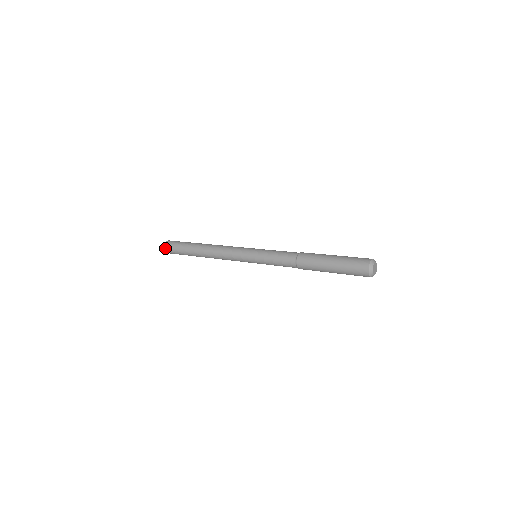
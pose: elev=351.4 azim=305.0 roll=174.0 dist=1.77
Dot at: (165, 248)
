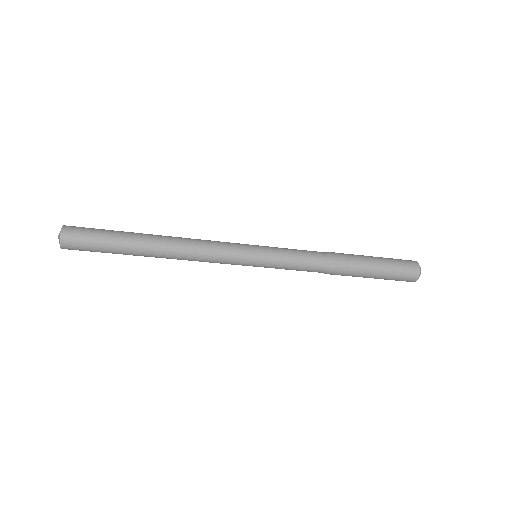
Dot at: (65, 238)
